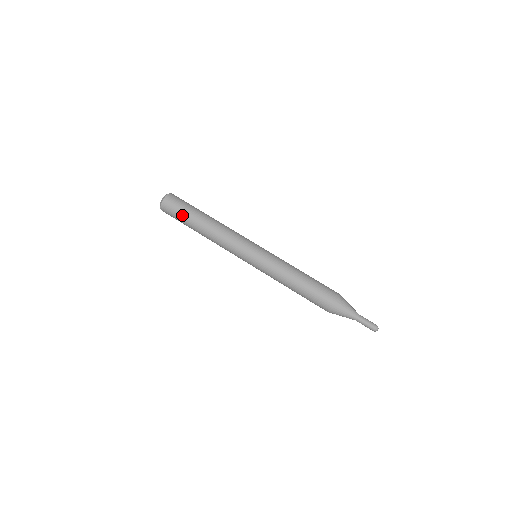
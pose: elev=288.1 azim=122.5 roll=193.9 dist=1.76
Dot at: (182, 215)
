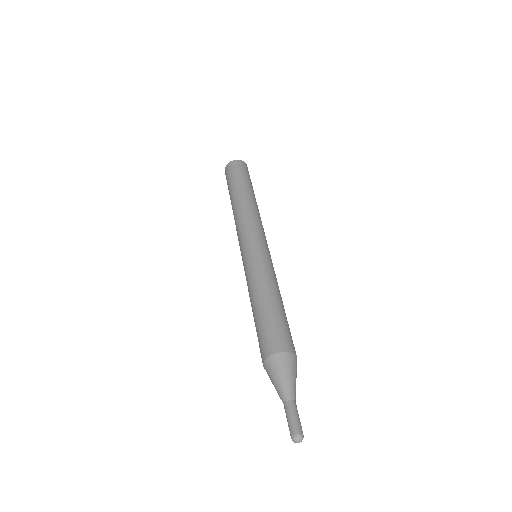
Dot at: (231, 181)
